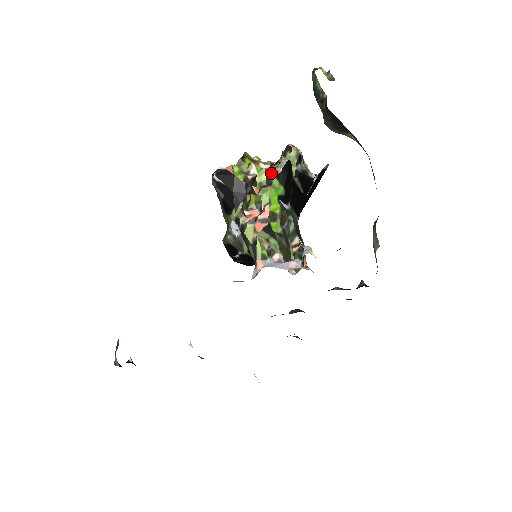
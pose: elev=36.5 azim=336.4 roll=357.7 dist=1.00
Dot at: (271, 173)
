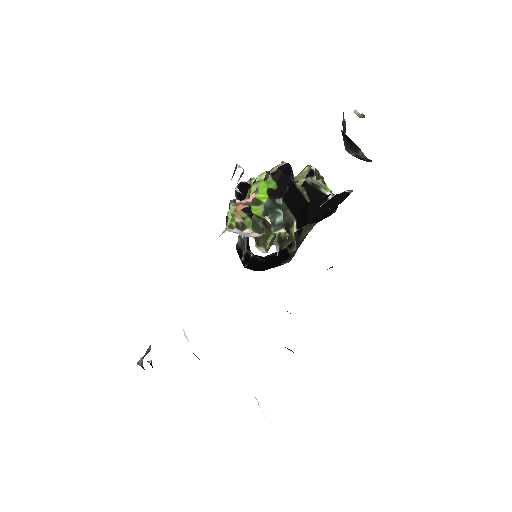
Dot at: (269, 172)
